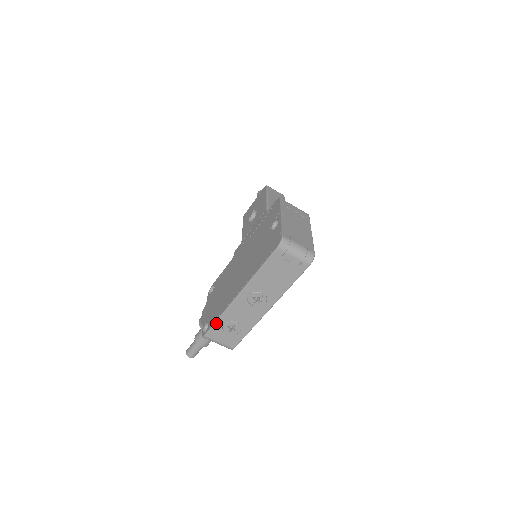
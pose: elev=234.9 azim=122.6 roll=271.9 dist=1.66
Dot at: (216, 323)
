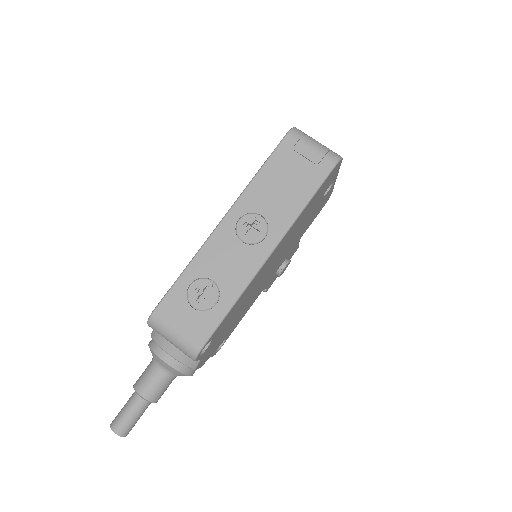
Dot at: (177, 281)
